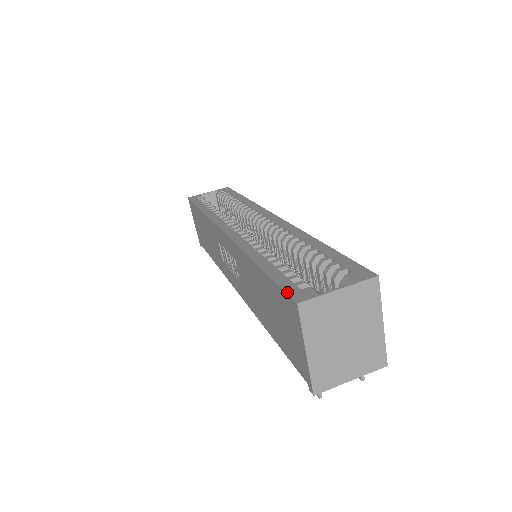
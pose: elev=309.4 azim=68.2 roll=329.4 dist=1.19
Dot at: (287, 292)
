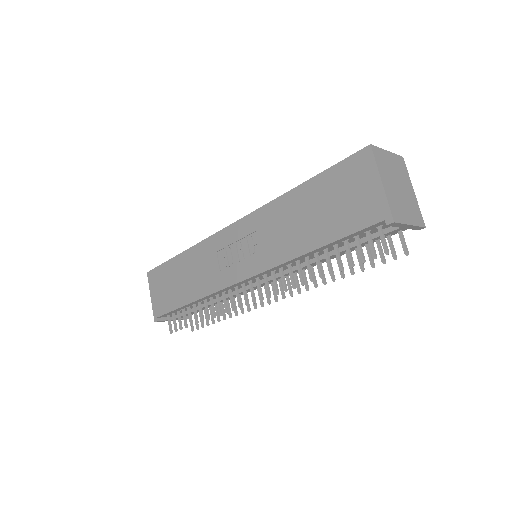
Dot at: (353, 154)
